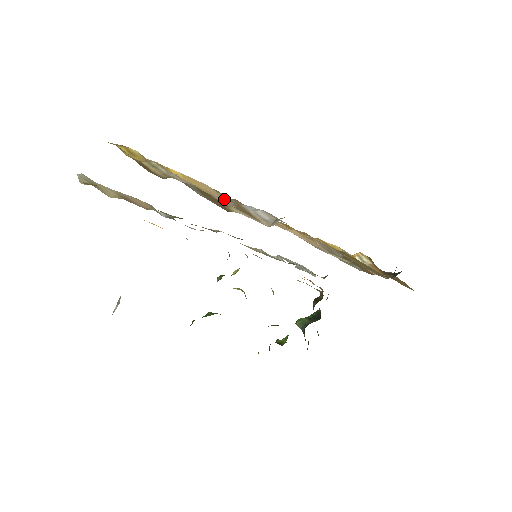
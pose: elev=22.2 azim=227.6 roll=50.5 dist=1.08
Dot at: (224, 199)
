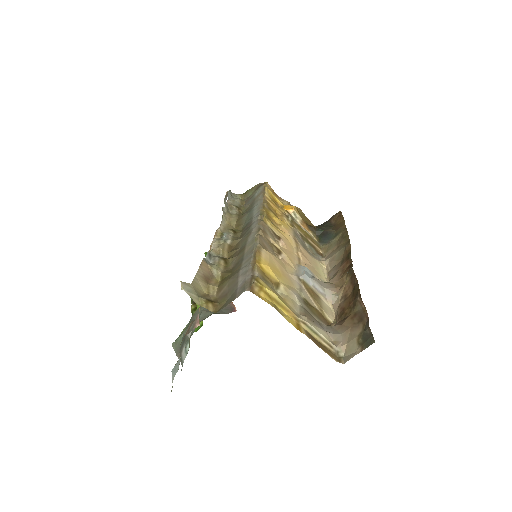
Dot at: (285, 267)
